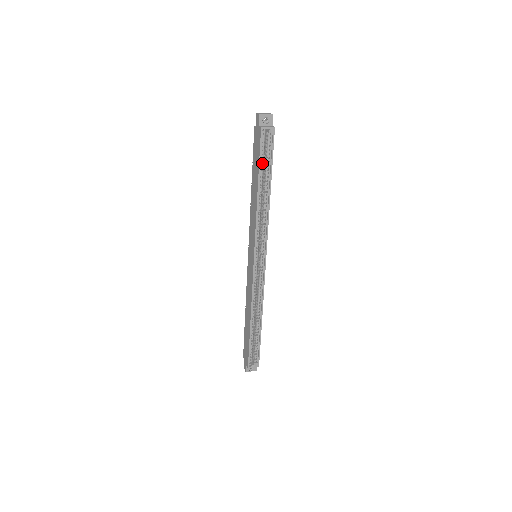
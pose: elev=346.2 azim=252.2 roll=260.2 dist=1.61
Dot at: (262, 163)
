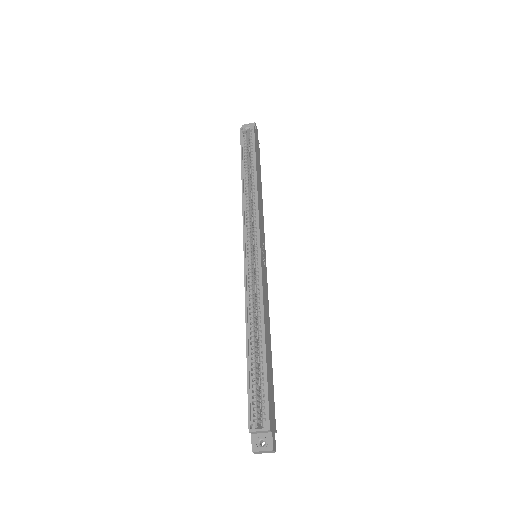
Dot at: (245, 154)
